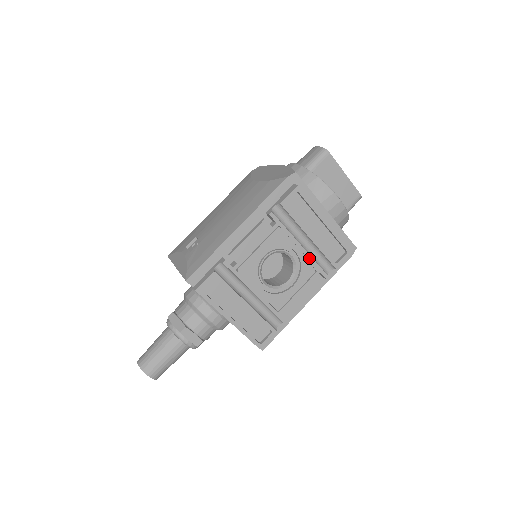
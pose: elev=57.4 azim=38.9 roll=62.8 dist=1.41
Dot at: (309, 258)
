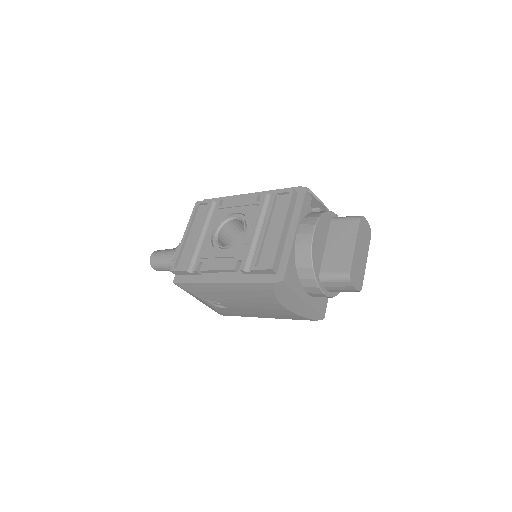
Dot at: (248, 243)
